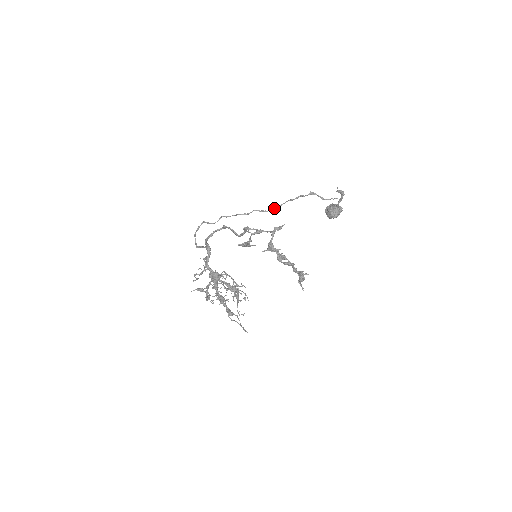
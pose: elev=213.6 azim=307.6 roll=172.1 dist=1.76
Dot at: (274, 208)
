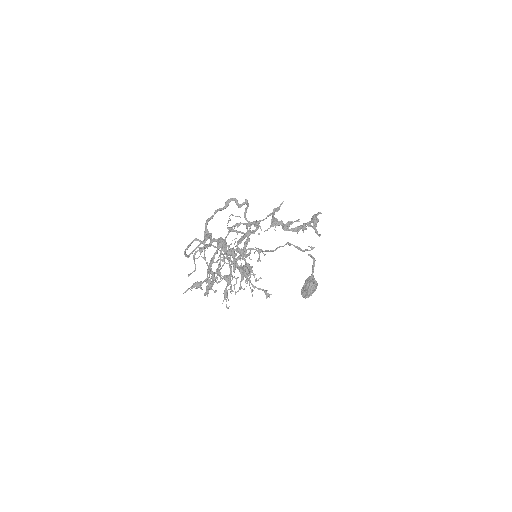
Dot at: (259, 249)
